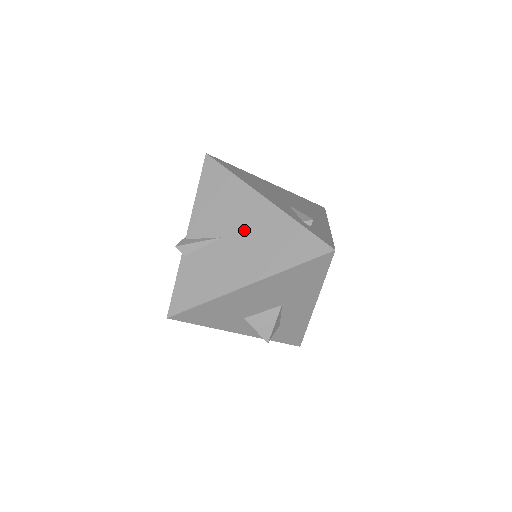
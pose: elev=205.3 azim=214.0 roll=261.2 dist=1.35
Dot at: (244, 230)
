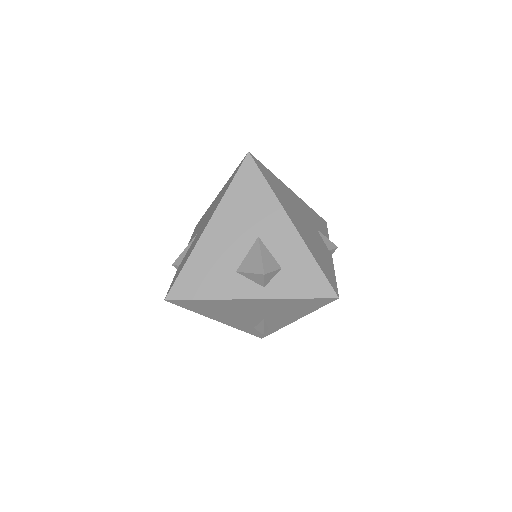
Dot at: occluded
